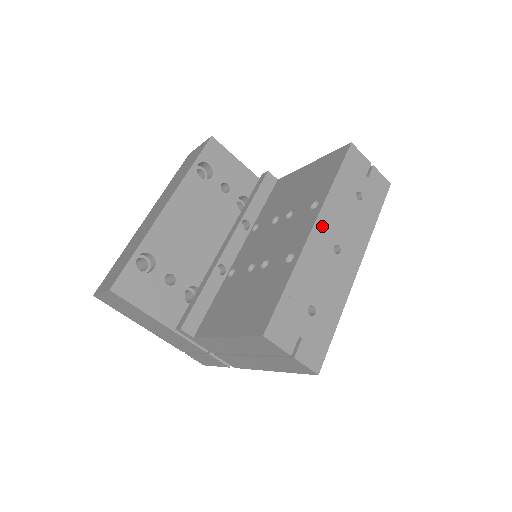
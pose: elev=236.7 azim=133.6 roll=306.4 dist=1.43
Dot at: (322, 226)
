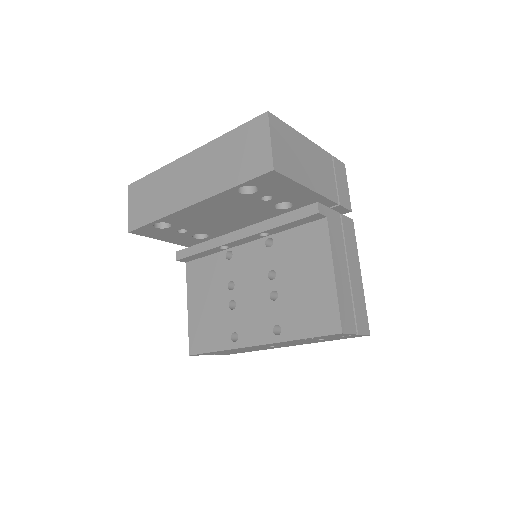
Dot at: (266, 345)
